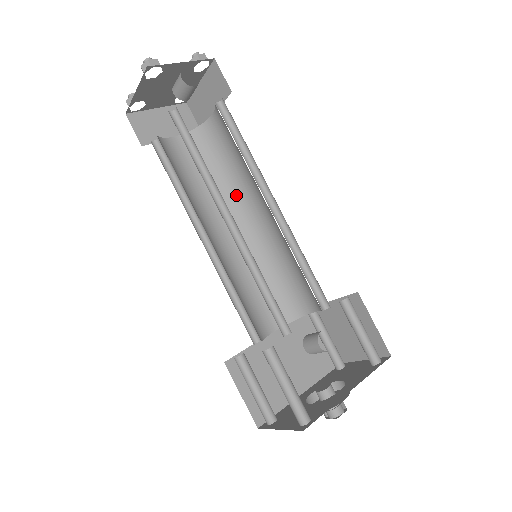
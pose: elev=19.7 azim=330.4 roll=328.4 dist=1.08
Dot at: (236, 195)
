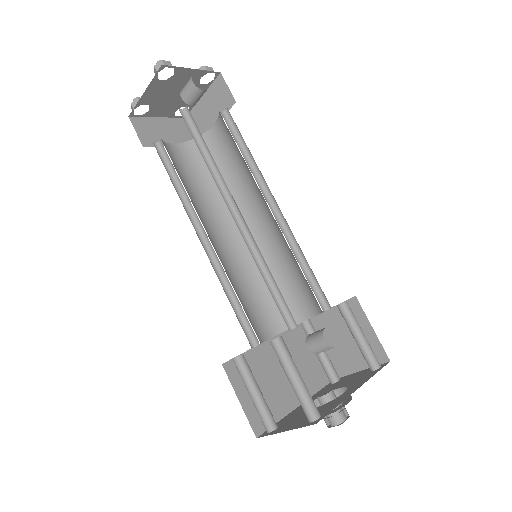
Dot at: occluded
